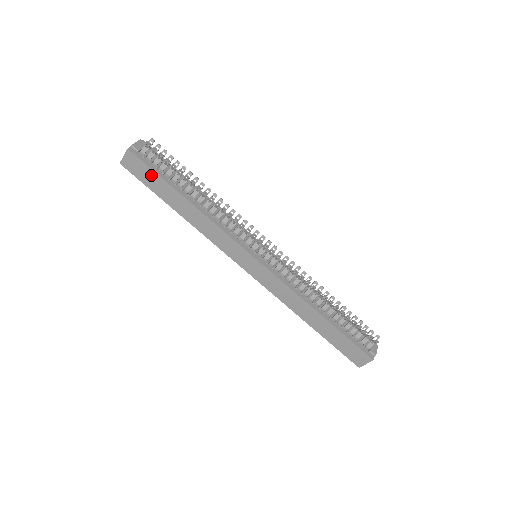
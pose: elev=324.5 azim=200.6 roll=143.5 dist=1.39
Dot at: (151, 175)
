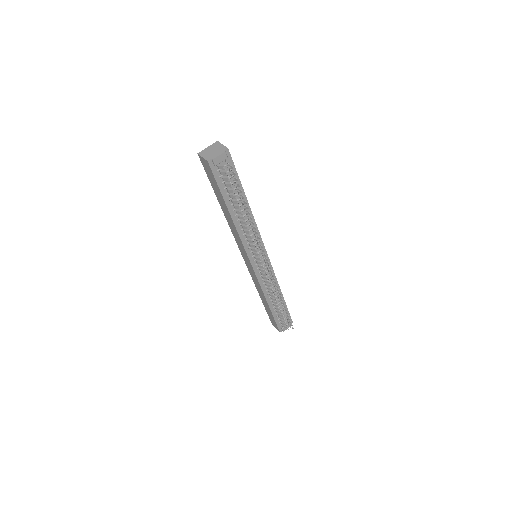
Dot at: (215, 183)
